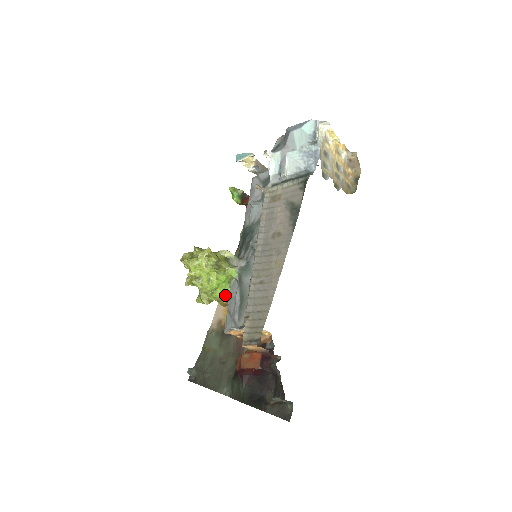
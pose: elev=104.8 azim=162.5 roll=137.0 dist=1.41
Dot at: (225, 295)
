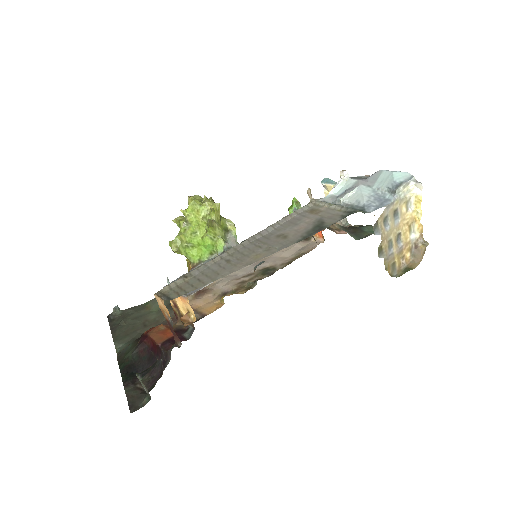
Dot at: (197, 260)
